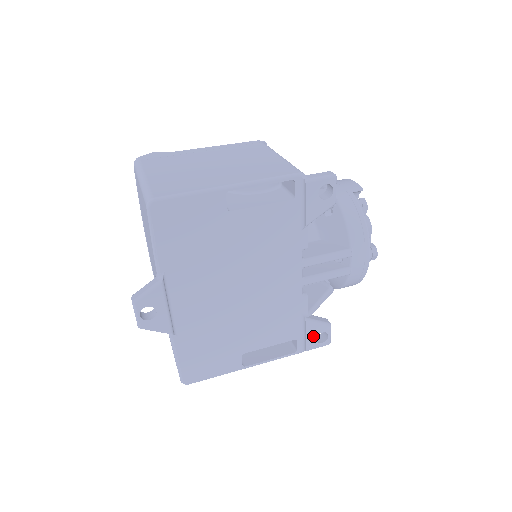
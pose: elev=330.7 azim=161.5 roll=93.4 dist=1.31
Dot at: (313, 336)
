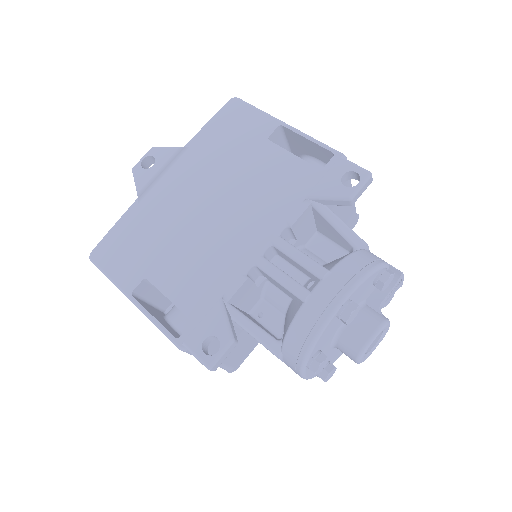
Dot at: (207, 331)
